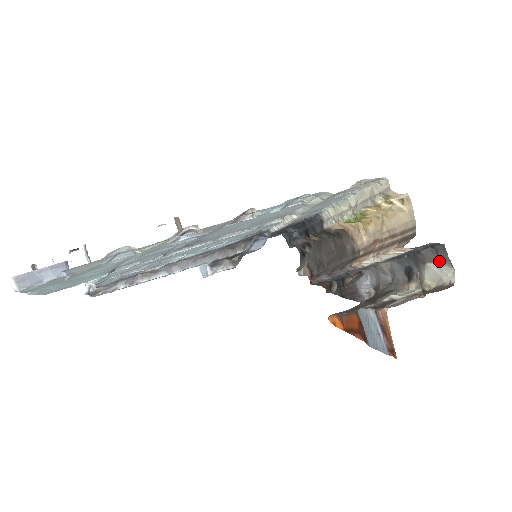
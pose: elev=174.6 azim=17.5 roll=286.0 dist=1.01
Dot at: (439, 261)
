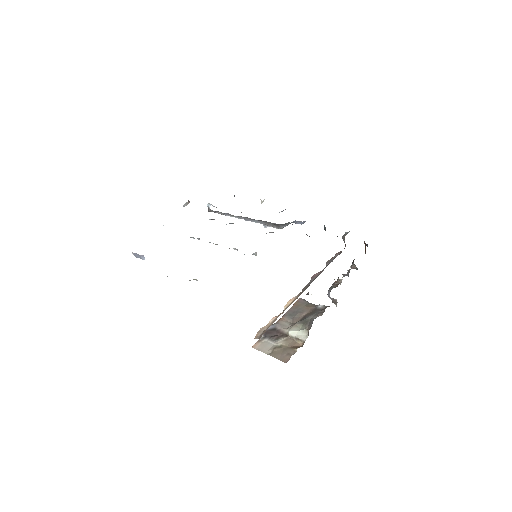
Dot at: occluded
